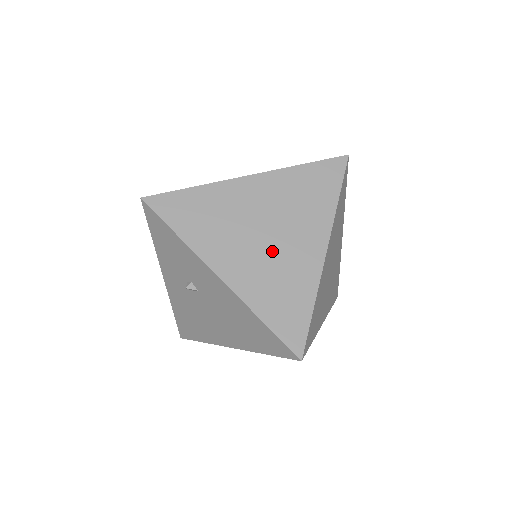
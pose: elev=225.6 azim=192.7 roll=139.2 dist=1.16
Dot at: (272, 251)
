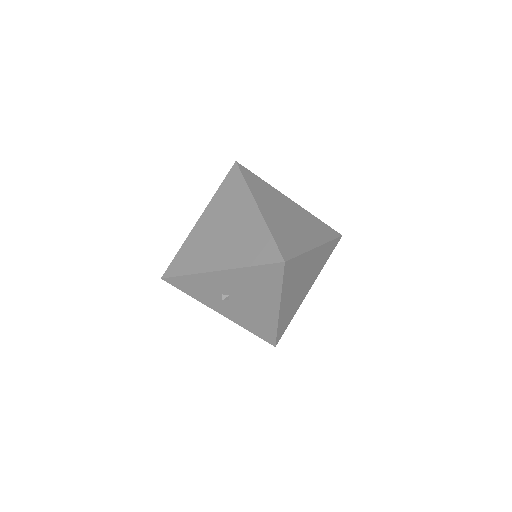
Dot at: (232, 234)
